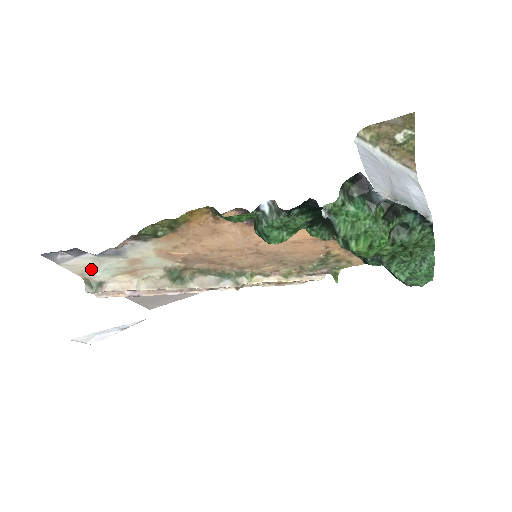
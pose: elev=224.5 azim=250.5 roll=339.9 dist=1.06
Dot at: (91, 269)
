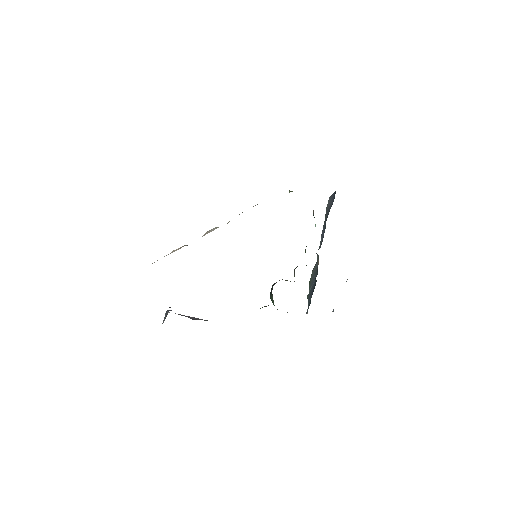
Dot at: occluded
